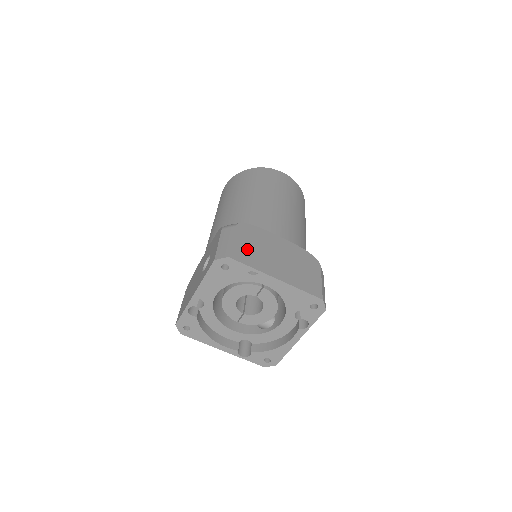
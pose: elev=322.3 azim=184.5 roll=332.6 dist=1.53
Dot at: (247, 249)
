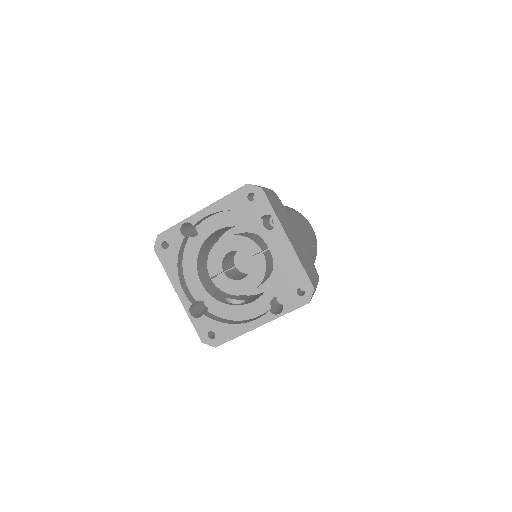
Dot at: (275, 204)
